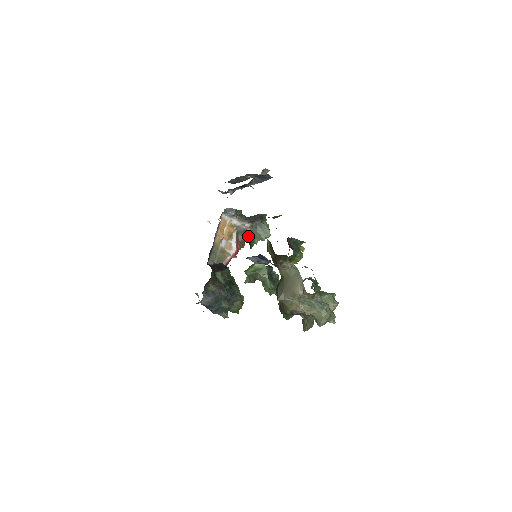
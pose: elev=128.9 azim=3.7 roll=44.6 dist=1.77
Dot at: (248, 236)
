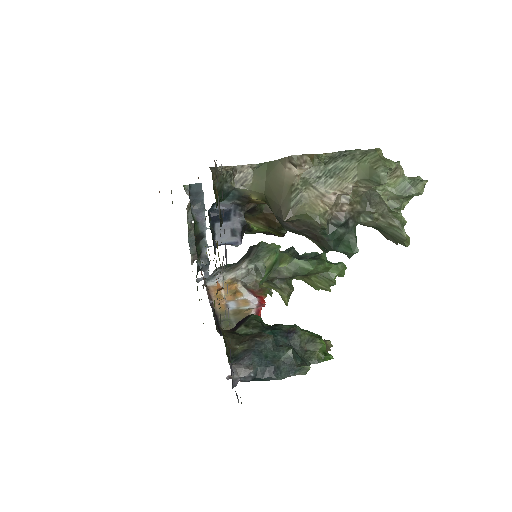
Dot at: (260, 276)
